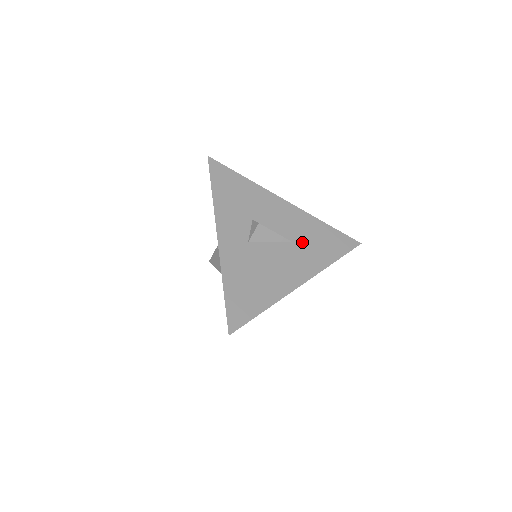
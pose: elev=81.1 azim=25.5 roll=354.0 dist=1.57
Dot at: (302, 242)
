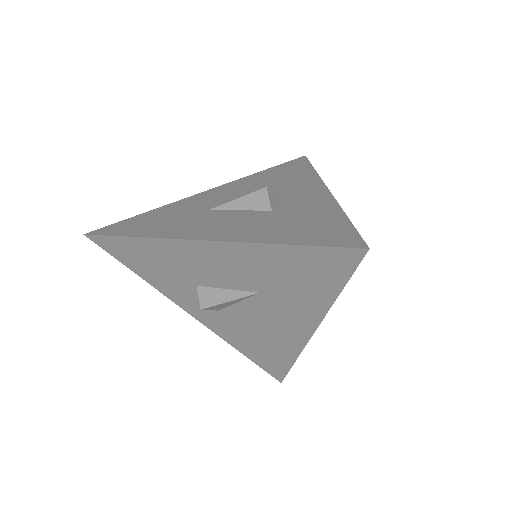
Dot at: (271, 288)
